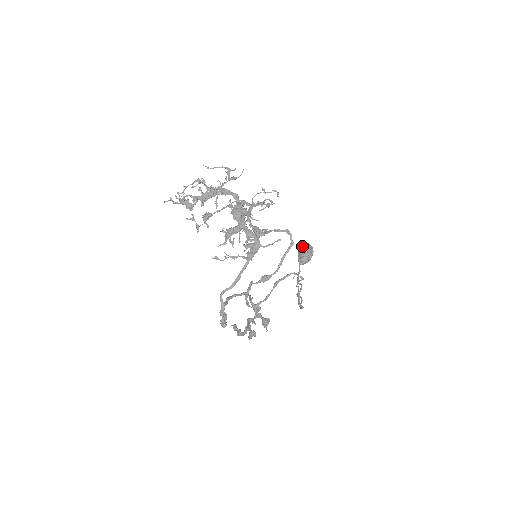
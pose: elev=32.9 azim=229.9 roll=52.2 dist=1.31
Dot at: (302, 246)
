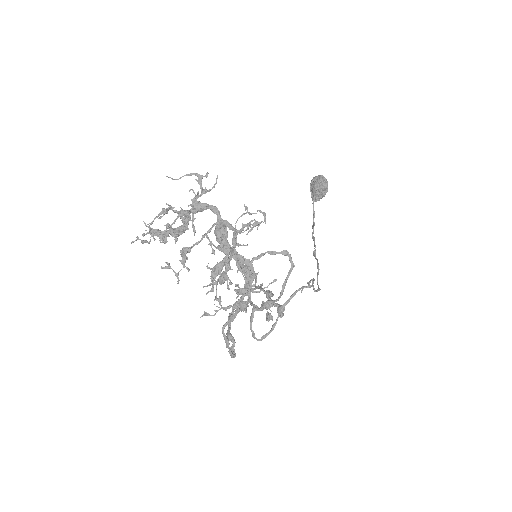
Dot at: (314, 181)
